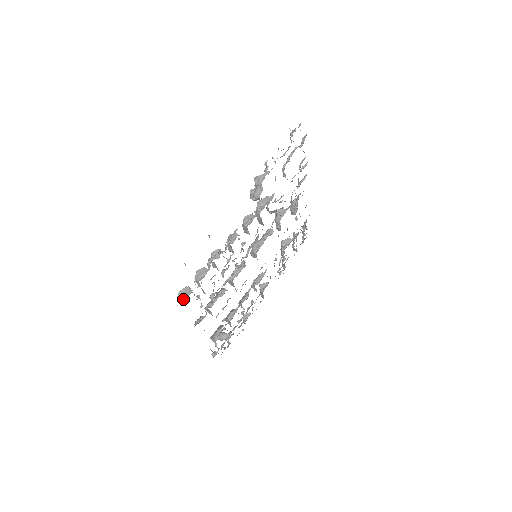
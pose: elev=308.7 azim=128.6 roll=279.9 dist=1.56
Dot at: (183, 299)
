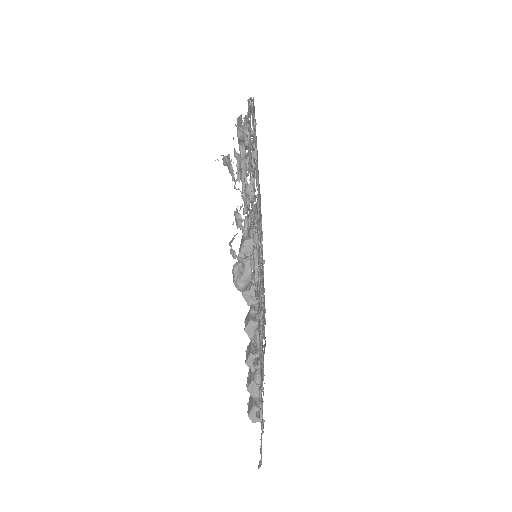
Dot at: (259, 420)
